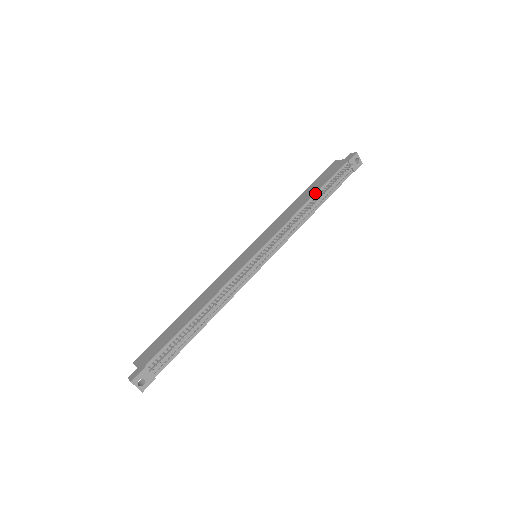
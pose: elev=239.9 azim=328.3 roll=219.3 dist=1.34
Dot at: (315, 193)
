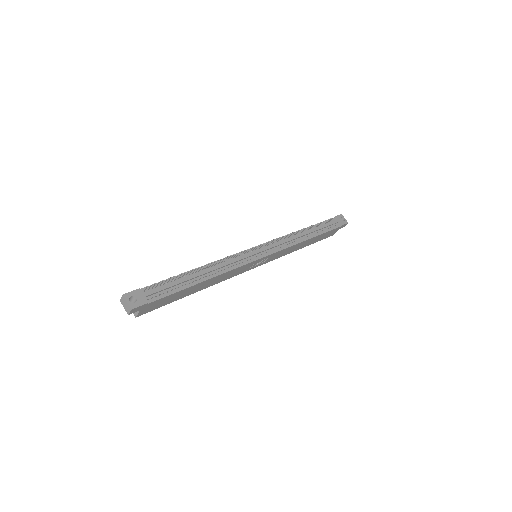
Dot at: occluded
